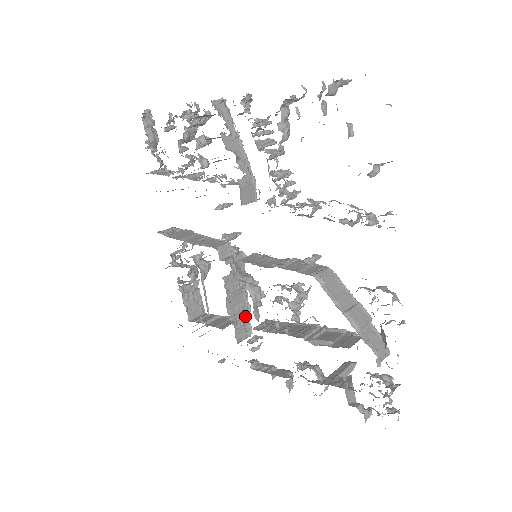
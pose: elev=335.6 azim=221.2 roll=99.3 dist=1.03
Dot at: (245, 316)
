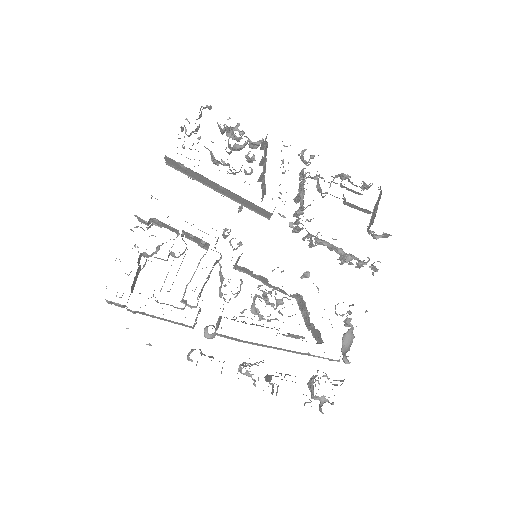
Dot at: occluded
